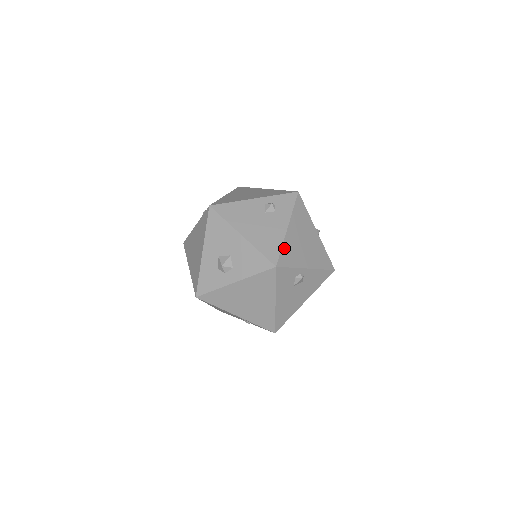
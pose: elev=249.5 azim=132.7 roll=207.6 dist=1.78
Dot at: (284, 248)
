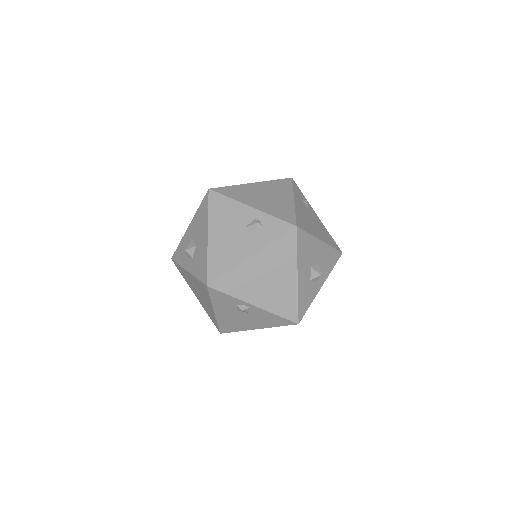
Dot at: (231, 274)
